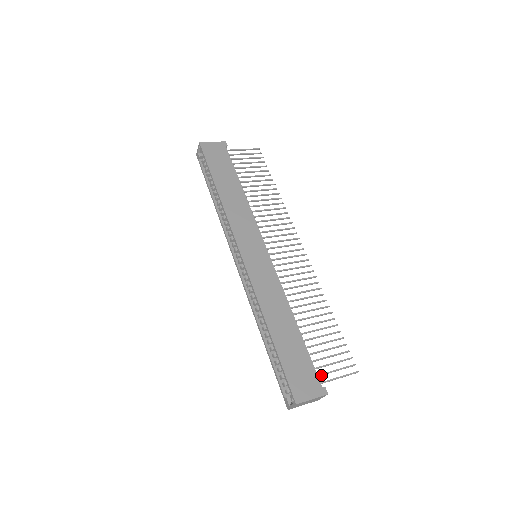
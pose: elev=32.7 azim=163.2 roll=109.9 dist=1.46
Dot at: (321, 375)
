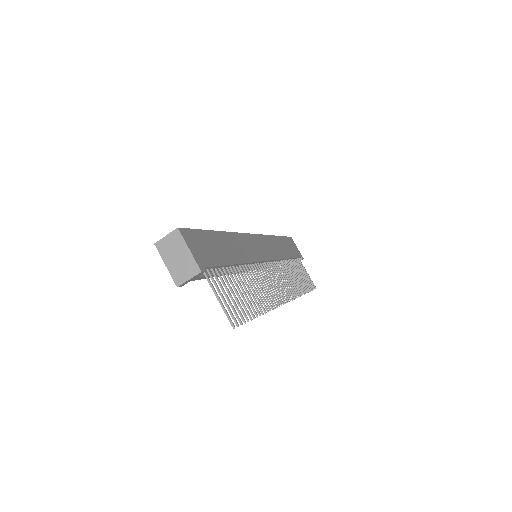
Dot at: (211, 275)
